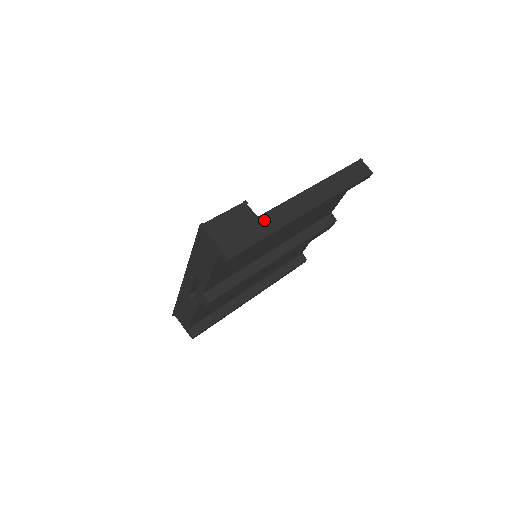
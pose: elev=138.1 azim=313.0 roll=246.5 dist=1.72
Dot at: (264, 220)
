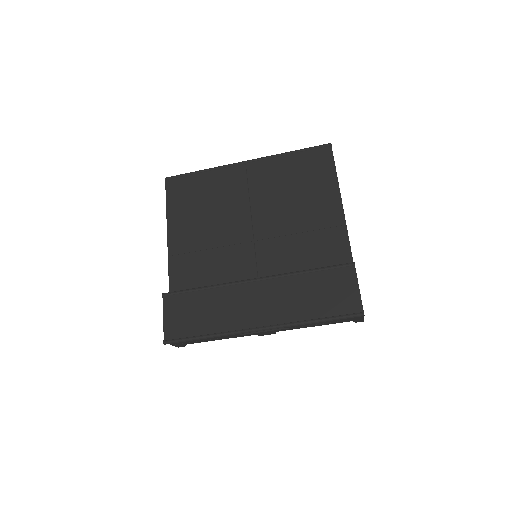
Dot at: occluded
